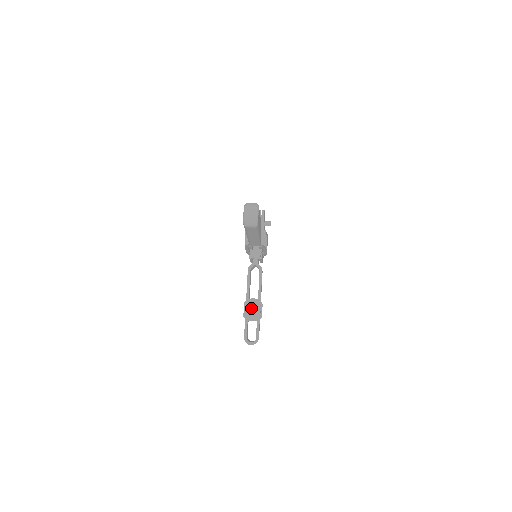
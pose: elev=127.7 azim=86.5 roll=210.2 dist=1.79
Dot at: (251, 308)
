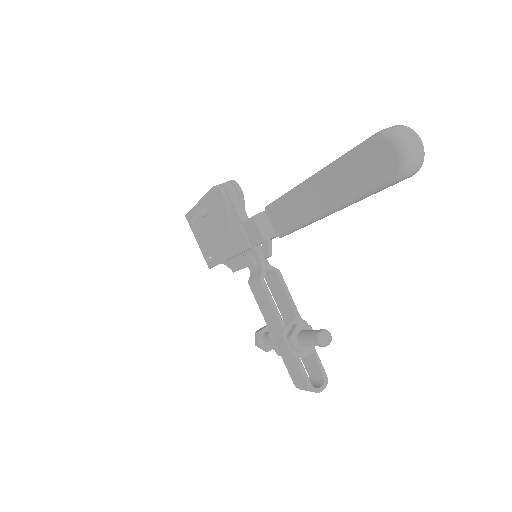
Dot at: (324, 336)
